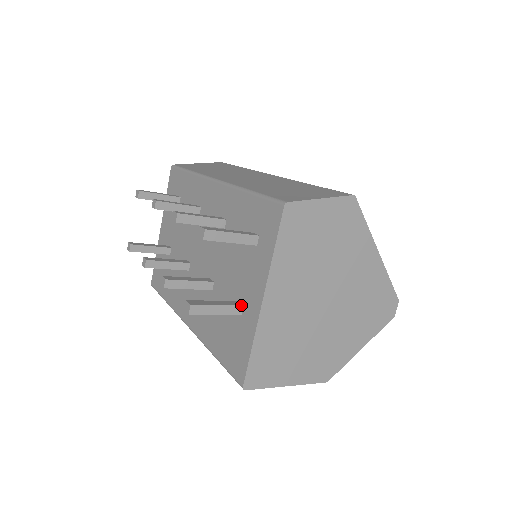
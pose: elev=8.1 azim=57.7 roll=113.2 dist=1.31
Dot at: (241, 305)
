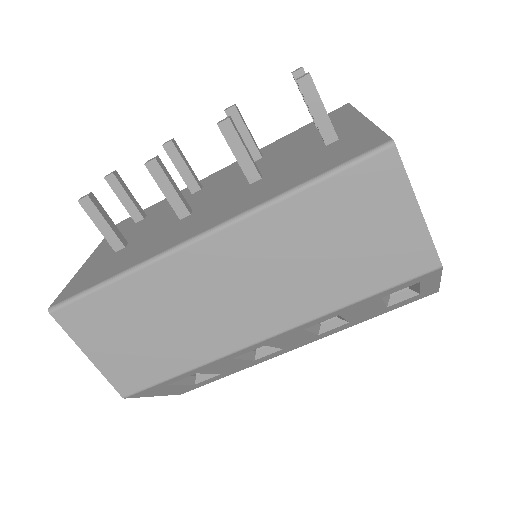
Dot at: occluded
